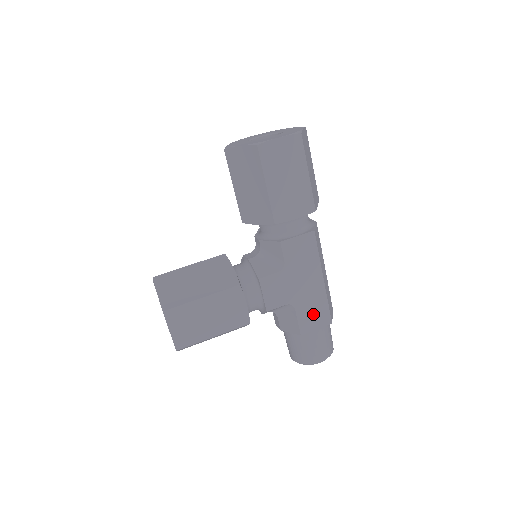
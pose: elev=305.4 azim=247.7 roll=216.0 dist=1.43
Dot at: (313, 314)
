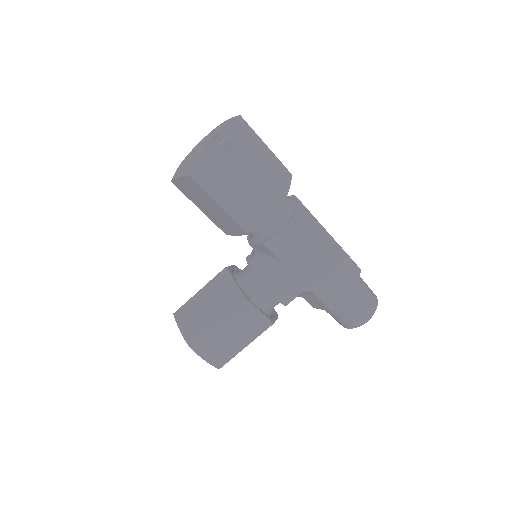
Dot at: (334, 289)
